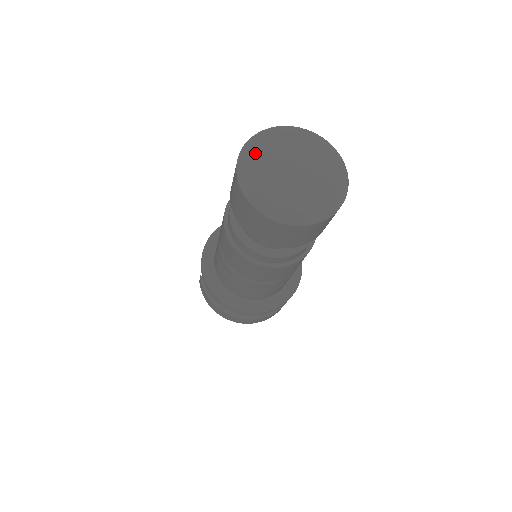
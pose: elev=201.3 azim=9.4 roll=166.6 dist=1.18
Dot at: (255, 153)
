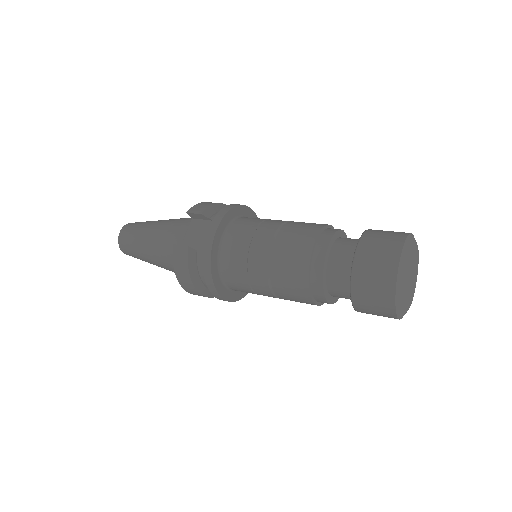
Dot at: (408, 260)
